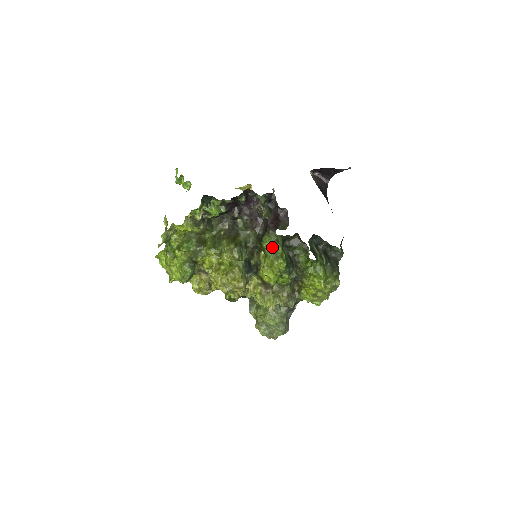
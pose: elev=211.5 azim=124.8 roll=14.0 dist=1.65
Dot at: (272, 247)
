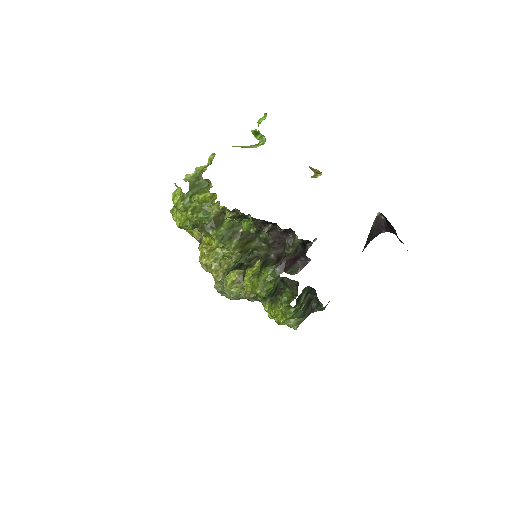
Dot at: (267, 281)
